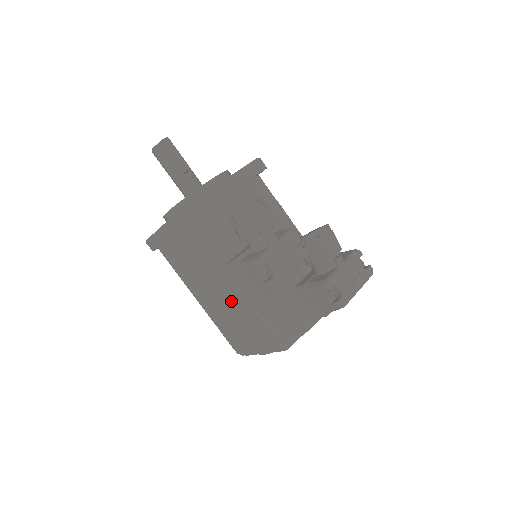
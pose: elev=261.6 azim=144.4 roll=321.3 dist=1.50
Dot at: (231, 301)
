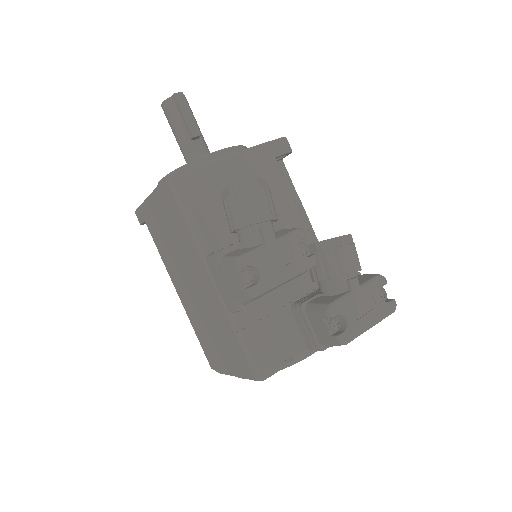
Dot at: (209, 303)
